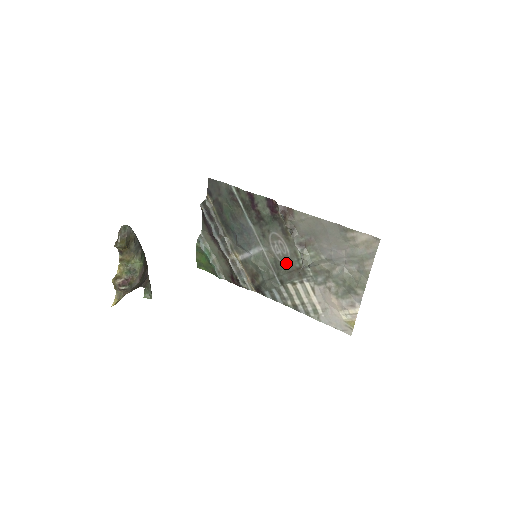
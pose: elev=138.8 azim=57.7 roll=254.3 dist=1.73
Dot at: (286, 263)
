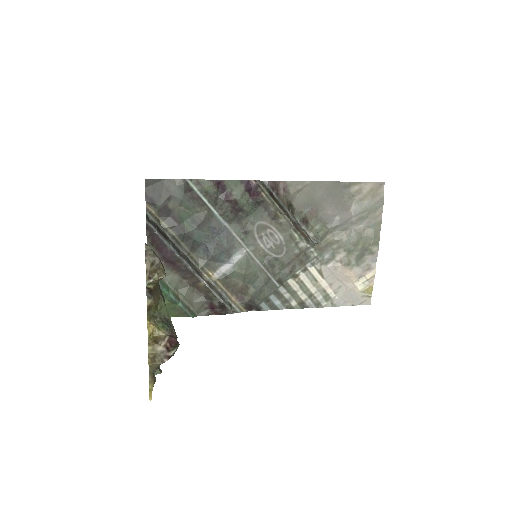
Dot at: (281, 255)
